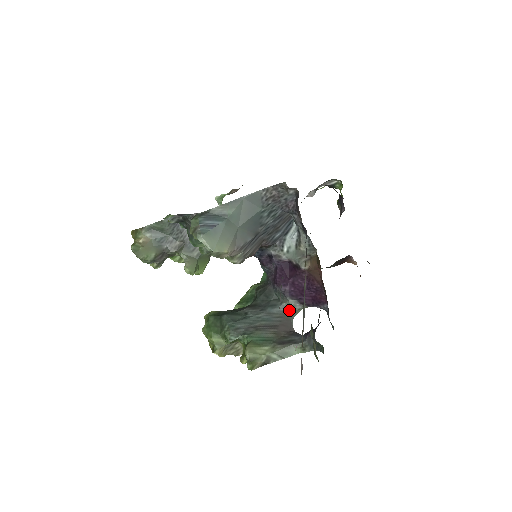
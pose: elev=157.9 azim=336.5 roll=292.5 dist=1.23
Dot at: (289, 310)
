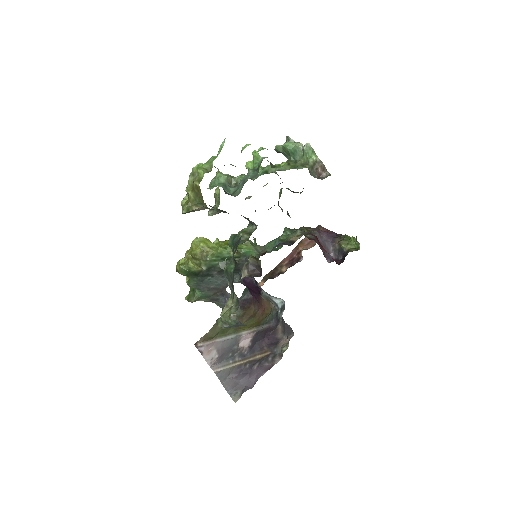
Dot at: (235, 282)
